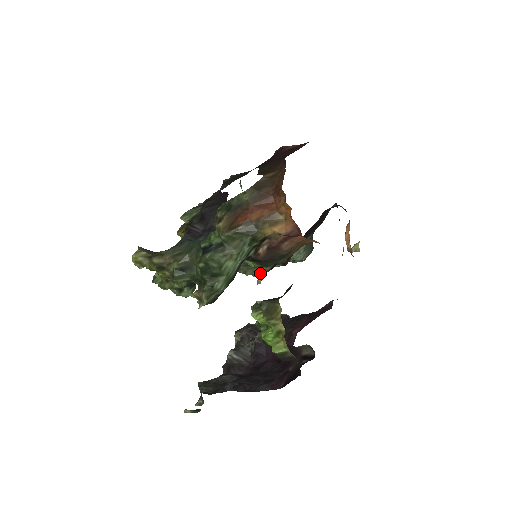
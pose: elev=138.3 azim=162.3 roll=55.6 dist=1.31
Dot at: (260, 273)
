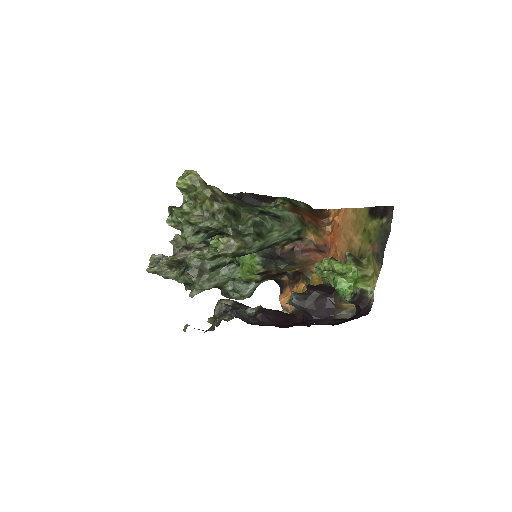
Dot at: (205, 286)
